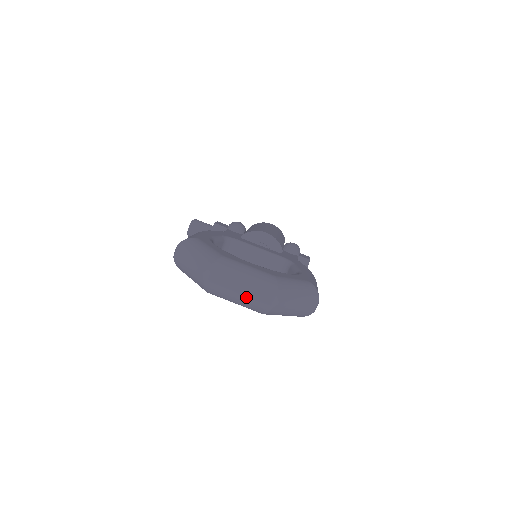
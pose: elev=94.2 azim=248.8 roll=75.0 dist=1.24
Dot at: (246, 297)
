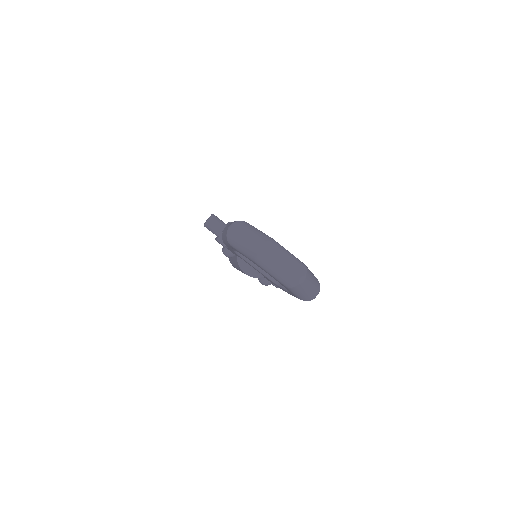
Dot at: (285, 271)
